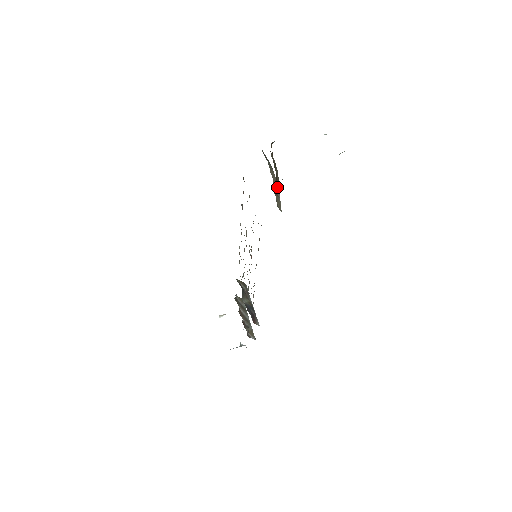
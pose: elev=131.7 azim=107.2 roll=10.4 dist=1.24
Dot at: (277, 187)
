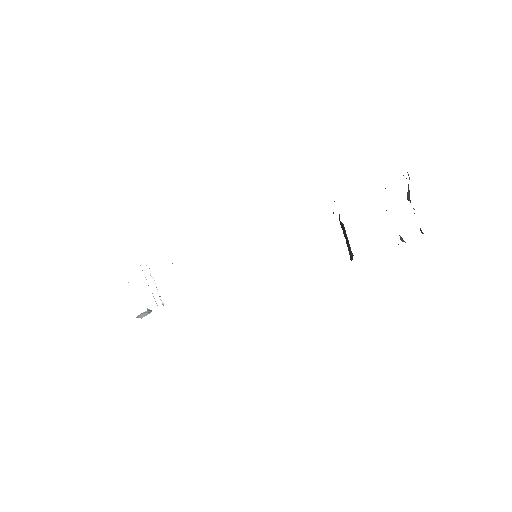
Dot at: occluded
